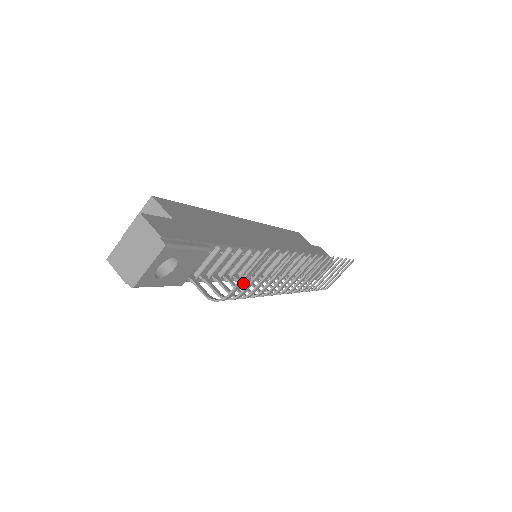
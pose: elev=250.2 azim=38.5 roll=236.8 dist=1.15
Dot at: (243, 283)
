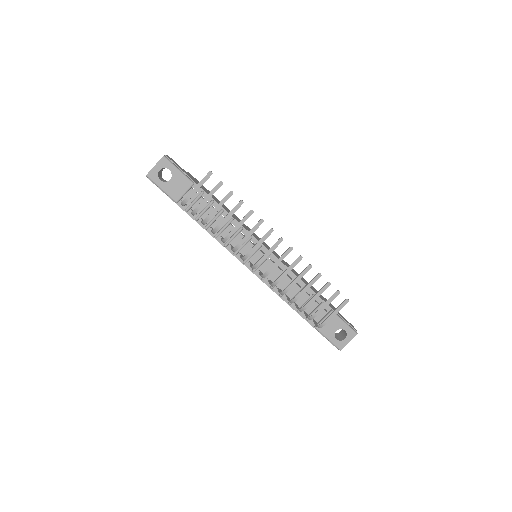
Dot at: occluded
